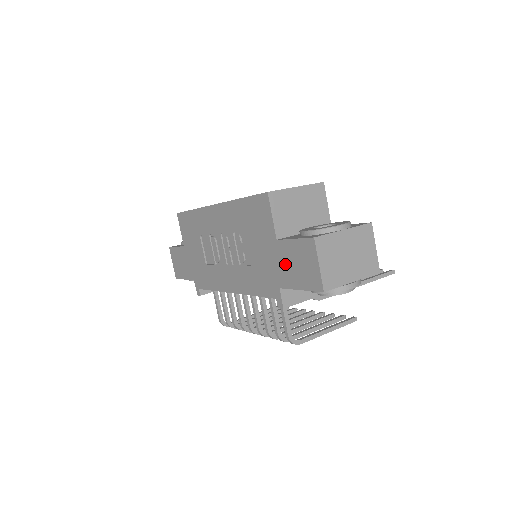
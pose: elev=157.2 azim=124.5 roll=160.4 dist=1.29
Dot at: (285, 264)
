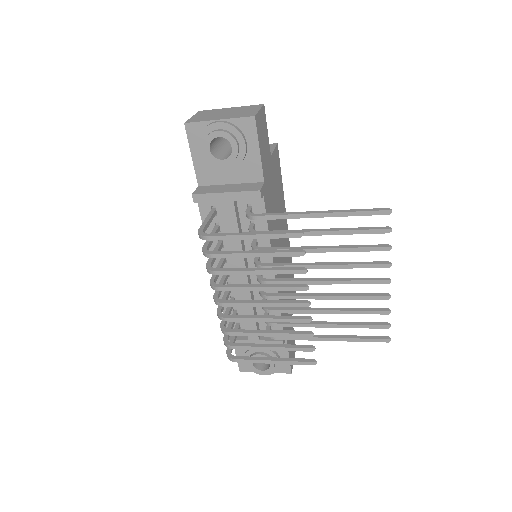
Dot at: occluded
